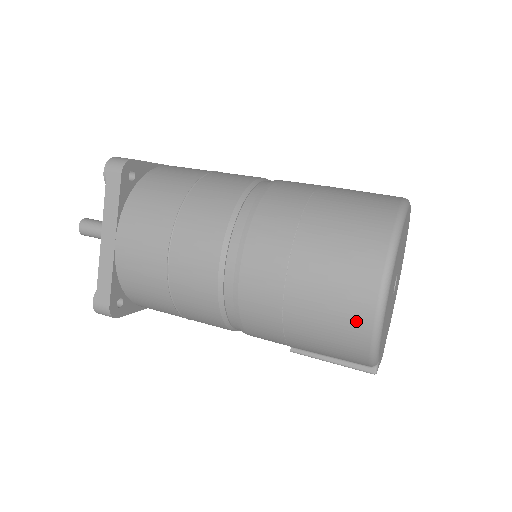
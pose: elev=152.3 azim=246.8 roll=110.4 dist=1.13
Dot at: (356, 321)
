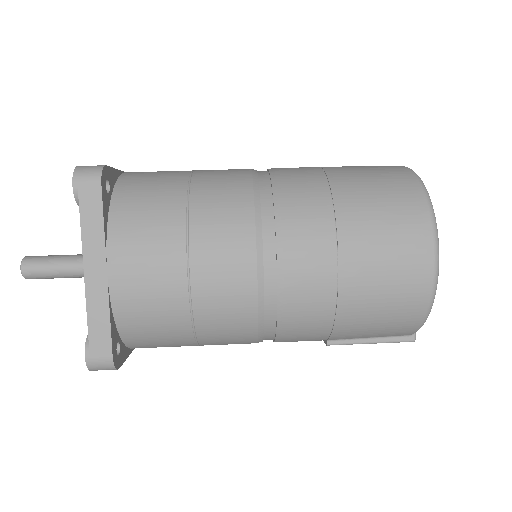
Dot at: (415, 289)
